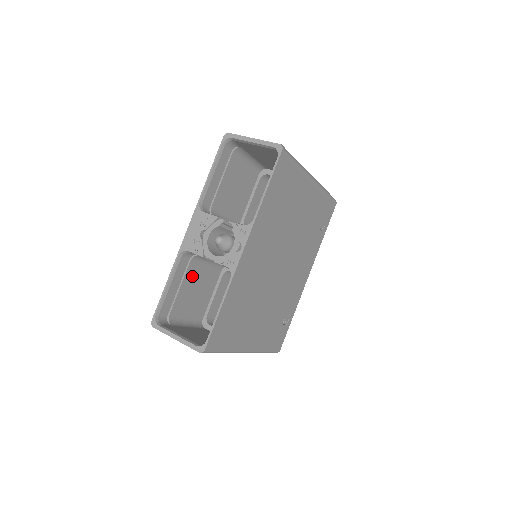
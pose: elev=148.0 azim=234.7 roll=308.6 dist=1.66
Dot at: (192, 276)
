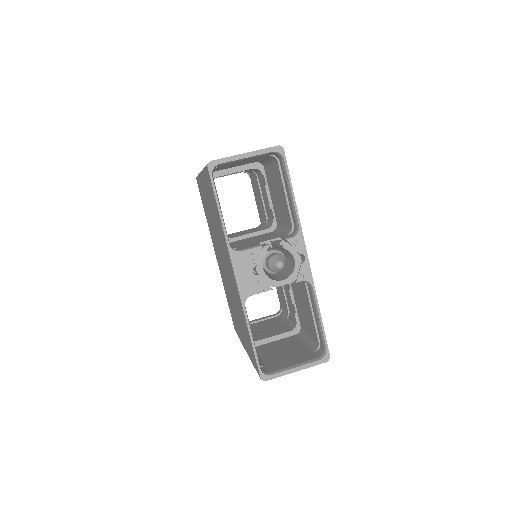
Dot at: occluded
